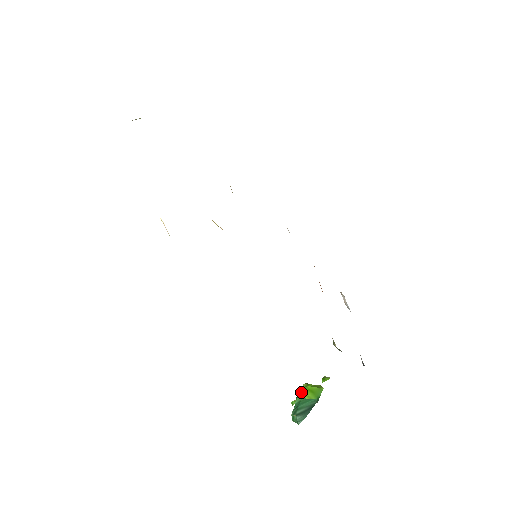
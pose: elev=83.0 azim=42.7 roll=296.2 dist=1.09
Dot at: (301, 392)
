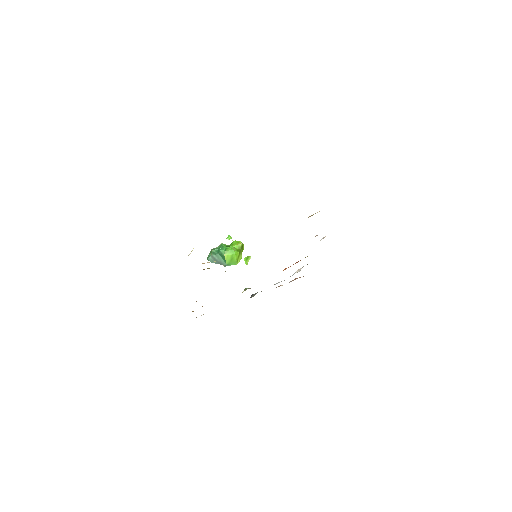
Dot at: (229, 251)
